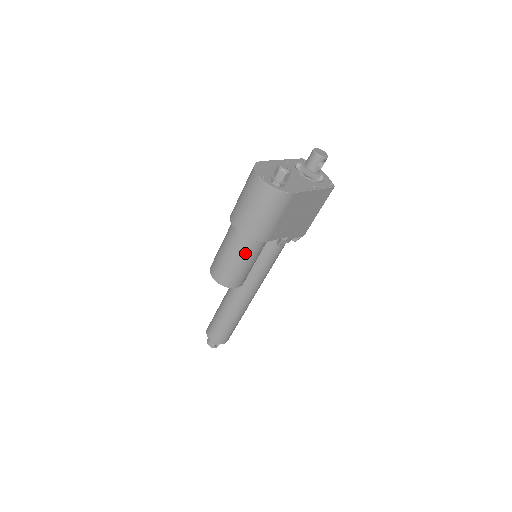
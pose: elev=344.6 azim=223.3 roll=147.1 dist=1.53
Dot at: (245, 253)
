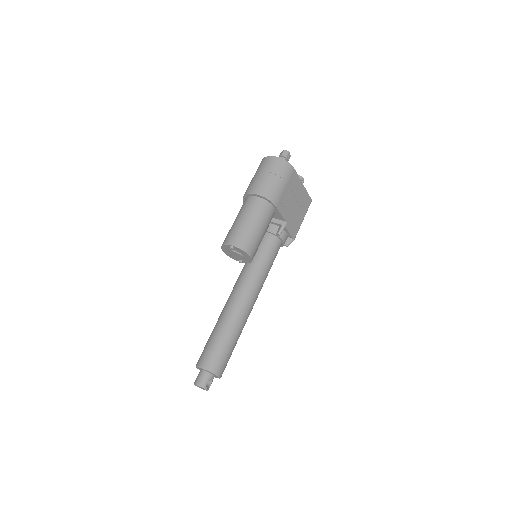
Dot at: (259, 214)
